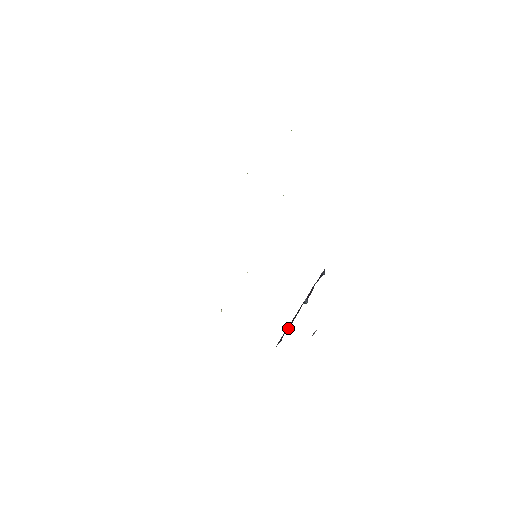
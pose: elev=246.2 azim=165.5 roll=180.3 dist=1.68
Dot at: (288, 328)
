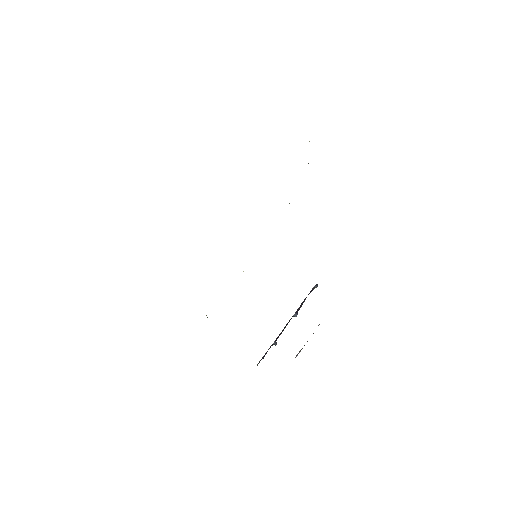
Dot at: (273, 344)
